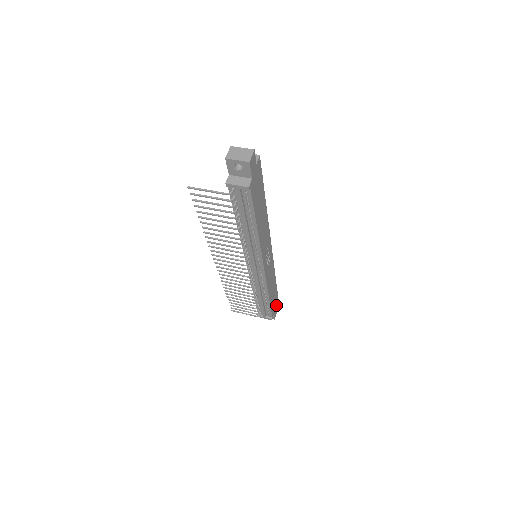
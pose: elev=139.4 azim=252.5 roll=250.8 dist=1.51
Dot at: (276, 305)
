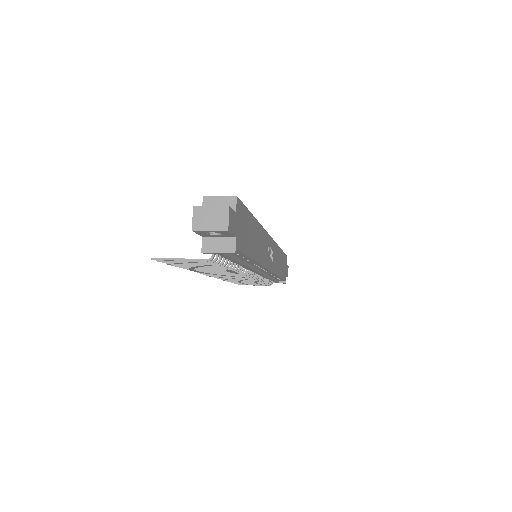
Dot at: (286, 264)
